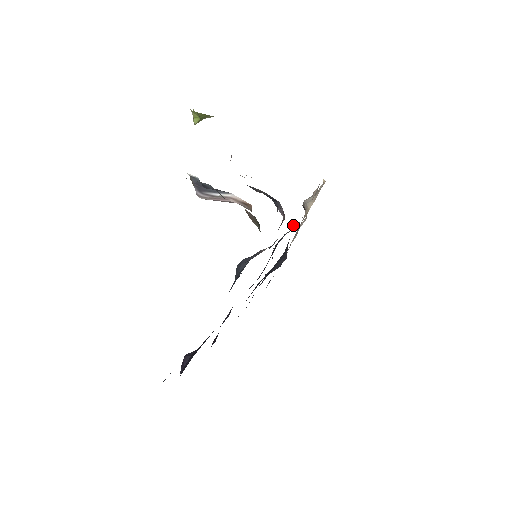
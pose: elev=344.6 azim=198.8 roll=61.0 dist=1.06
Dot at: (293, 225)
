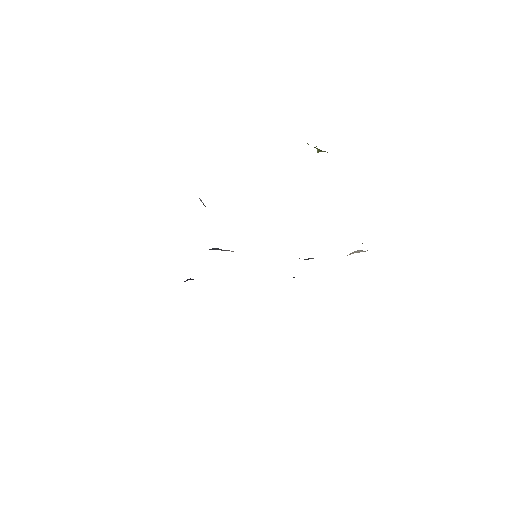
Dot at: occluded
